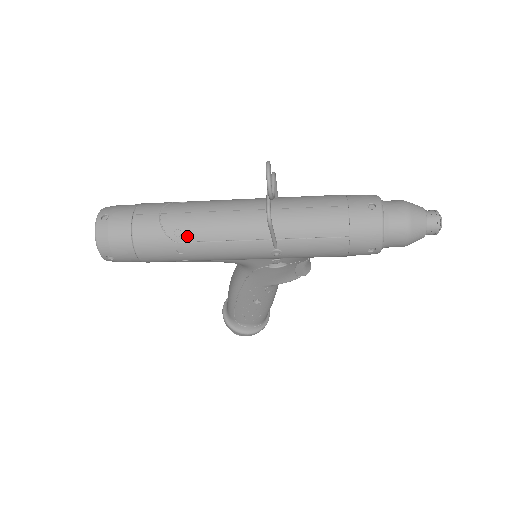
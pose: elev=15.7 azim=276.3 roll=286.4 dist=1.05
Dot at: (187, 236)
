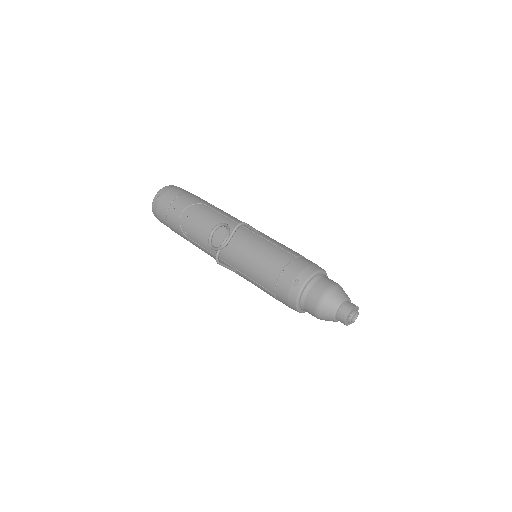
Dot at: (191, 236)
